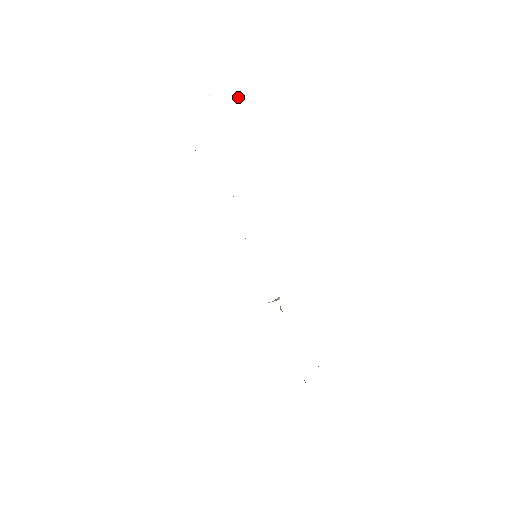
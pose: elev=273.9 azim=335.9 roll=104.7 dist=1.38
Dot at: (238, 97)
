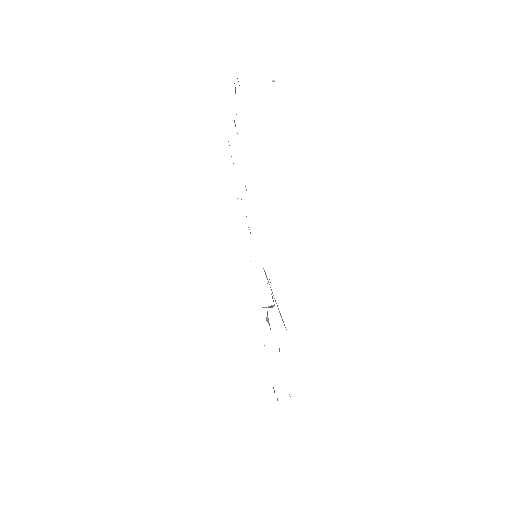
Dot at: (272, 81)
